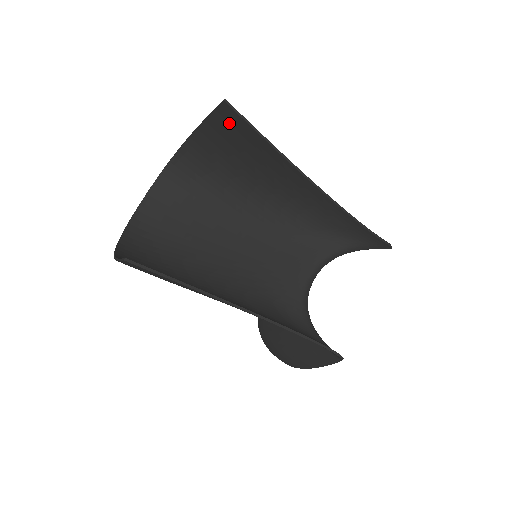
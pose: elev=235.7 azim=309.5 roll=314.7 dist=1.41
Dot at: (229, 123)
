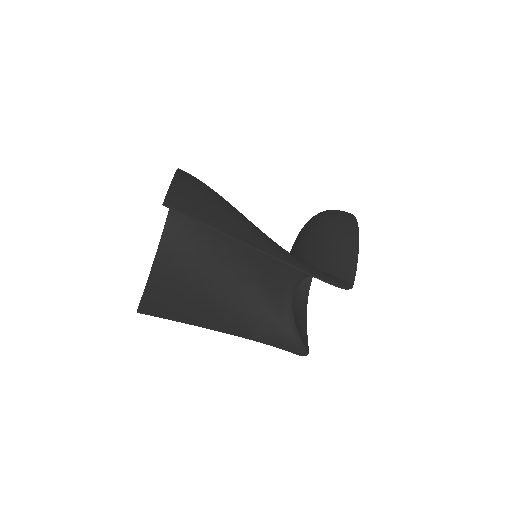
Dot at: (183, 201)
